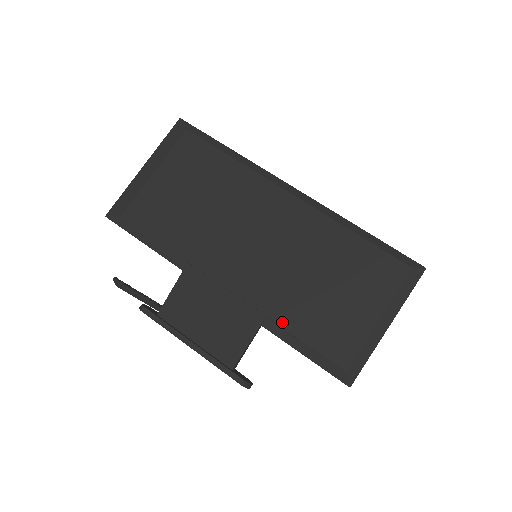
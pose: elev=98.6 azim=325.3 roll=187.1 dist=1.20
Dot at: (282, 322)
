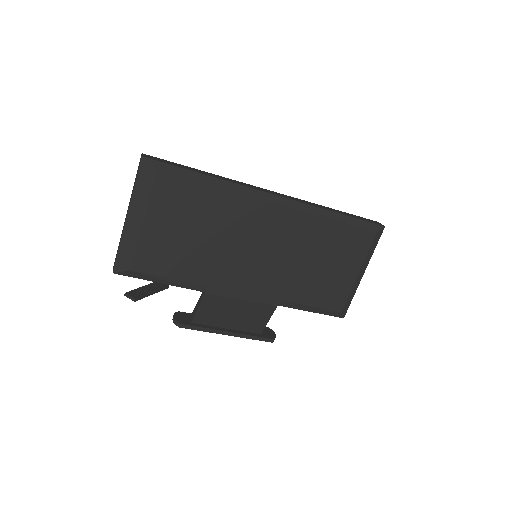
Dot at: (292, 300)
